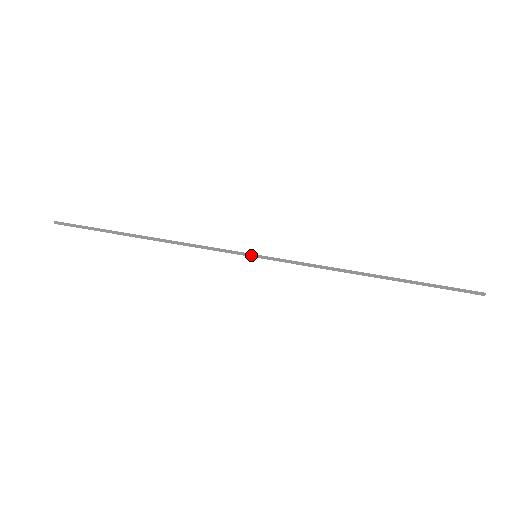
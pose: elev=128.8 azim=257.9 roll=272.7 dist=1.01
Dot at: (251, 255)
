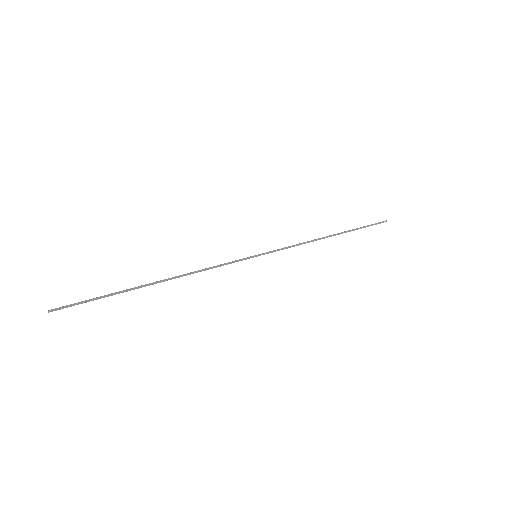
Dot at: (252, 256)
